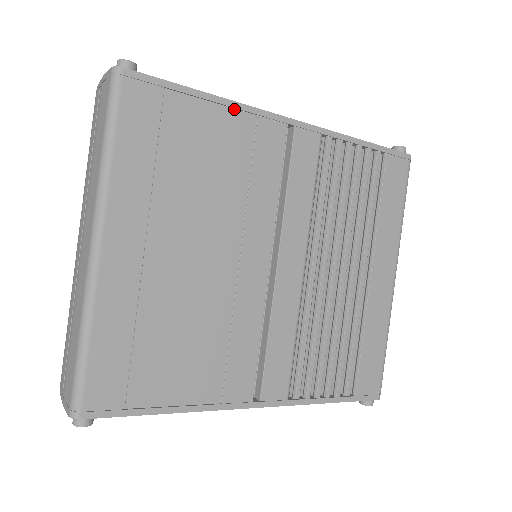
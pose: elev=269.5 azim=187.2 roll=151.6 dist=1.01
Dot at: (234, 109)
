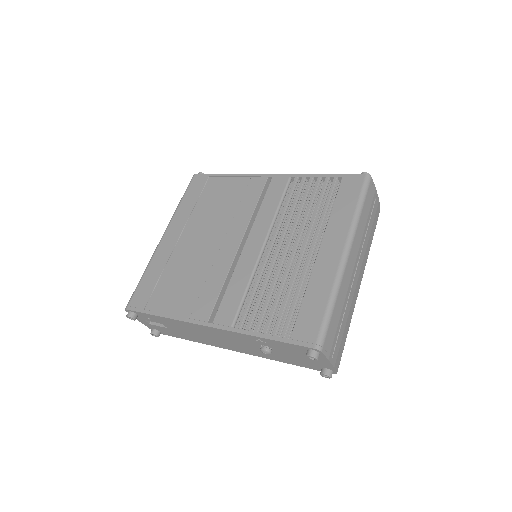
Dot at: (239, 177)
